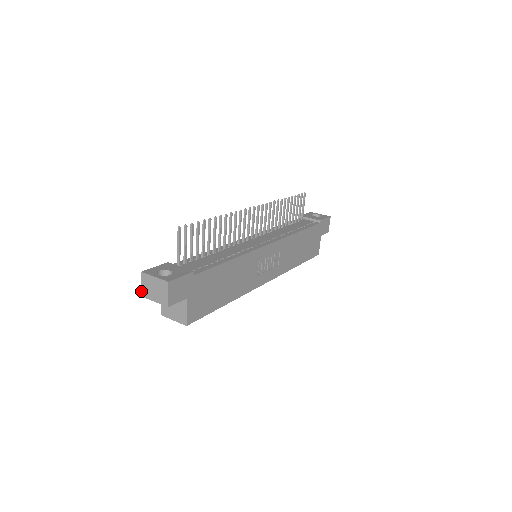
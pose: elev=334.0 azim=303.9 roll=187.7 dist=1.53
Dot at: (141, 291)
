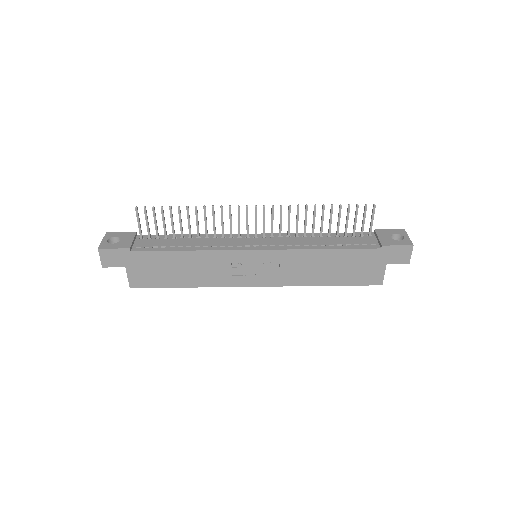
Dot at: occluded
